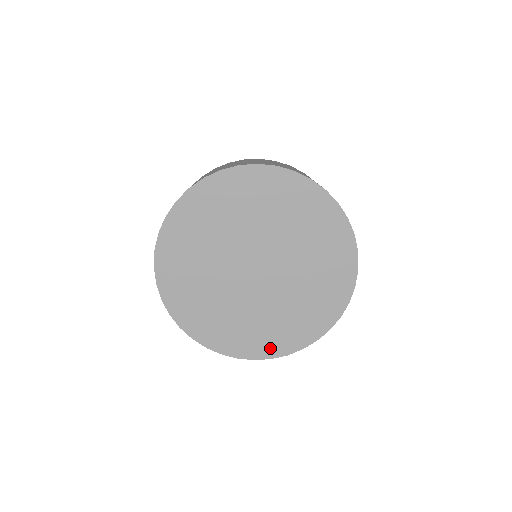
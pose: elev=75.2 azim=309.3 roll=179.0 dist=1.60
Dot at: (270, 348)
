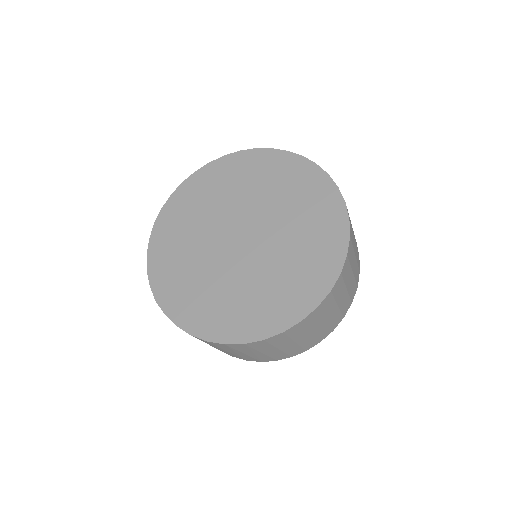
Dot at: (244, 329)
